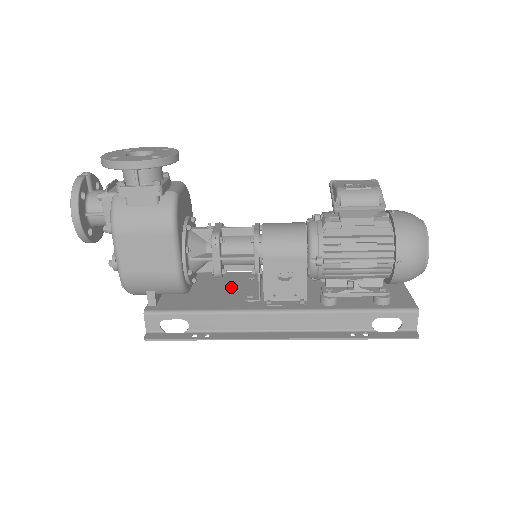
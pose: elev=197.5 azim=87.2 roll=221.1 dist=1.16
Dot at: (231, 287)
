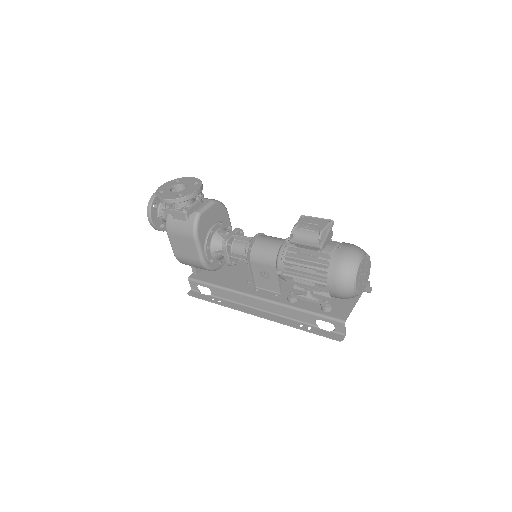
Dot at: (247, 270)
